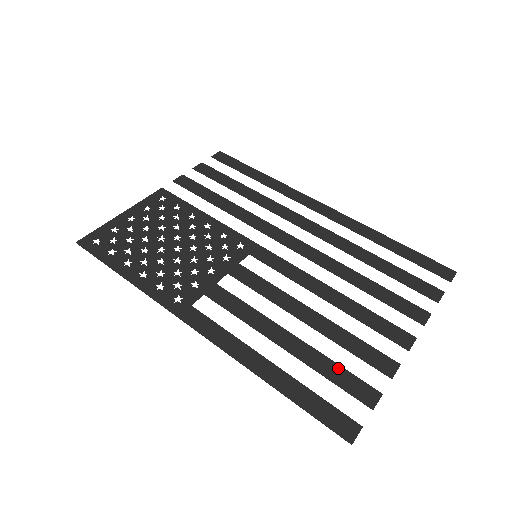
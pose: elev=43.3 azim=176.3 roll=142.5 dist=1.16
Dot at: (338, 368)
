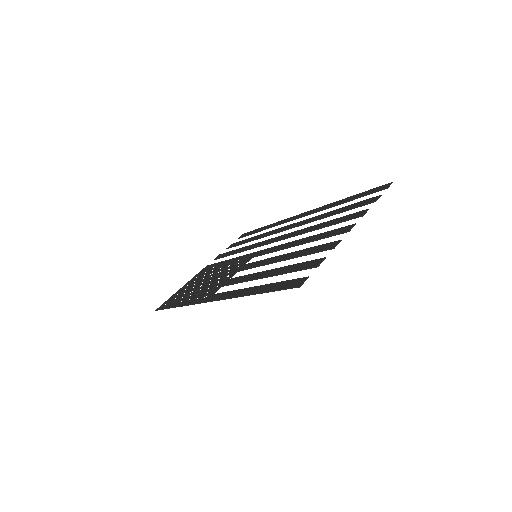
Dot at: (297, 265)
